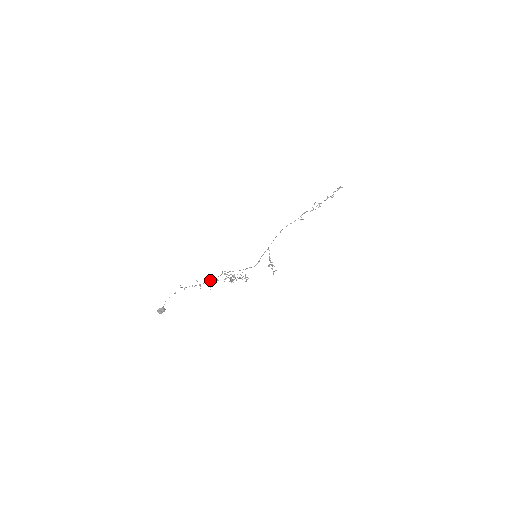
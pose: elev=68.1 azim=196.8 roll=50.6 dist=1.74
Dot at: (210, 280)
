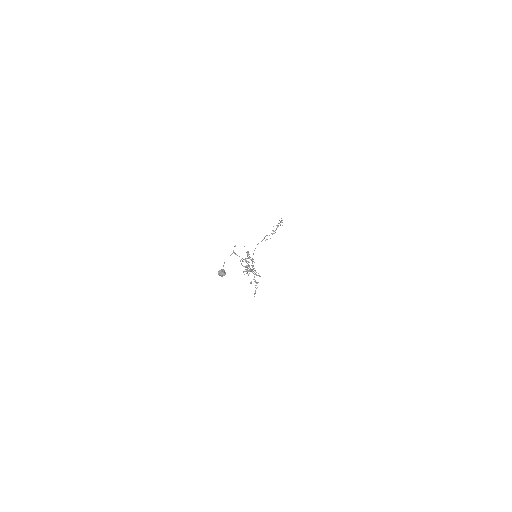
Dot at: (242, 260)
